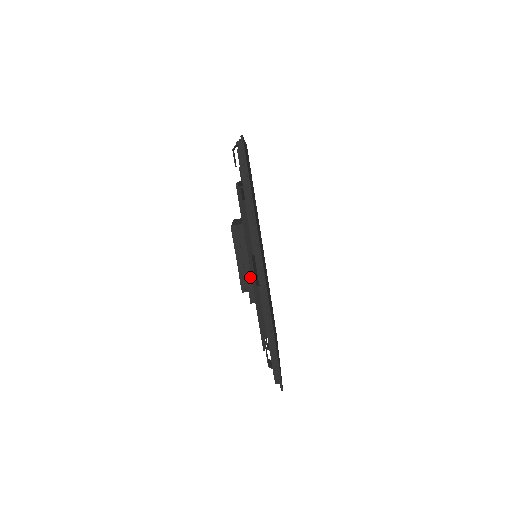
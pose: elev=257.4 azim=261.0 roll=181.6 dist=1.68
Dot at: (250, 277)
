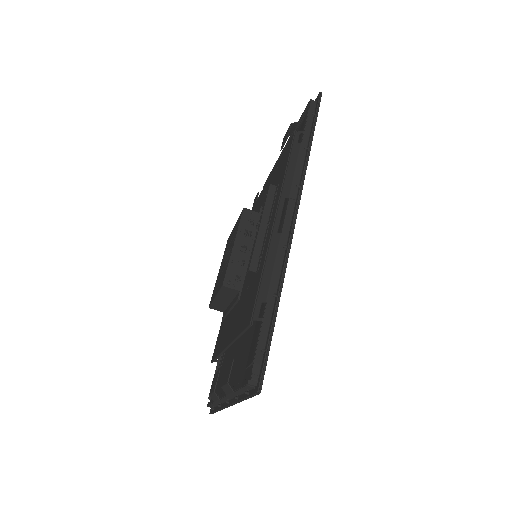
Dot at: (262, 239)
